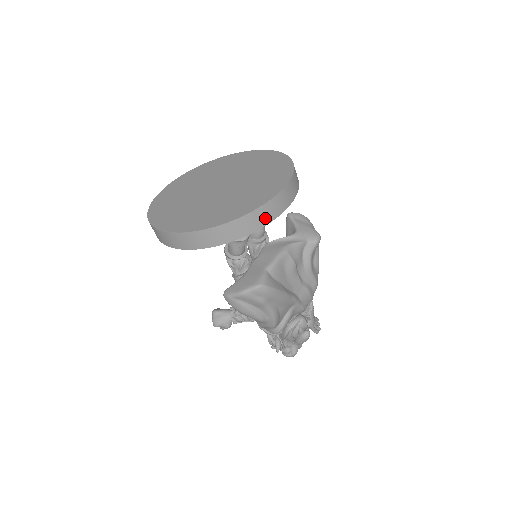
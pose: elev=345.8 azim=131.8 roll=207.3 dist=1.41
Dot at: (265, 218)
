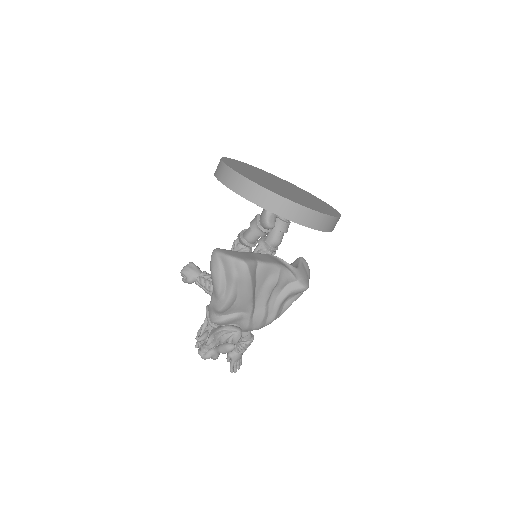
Dot at: (296, 216)
